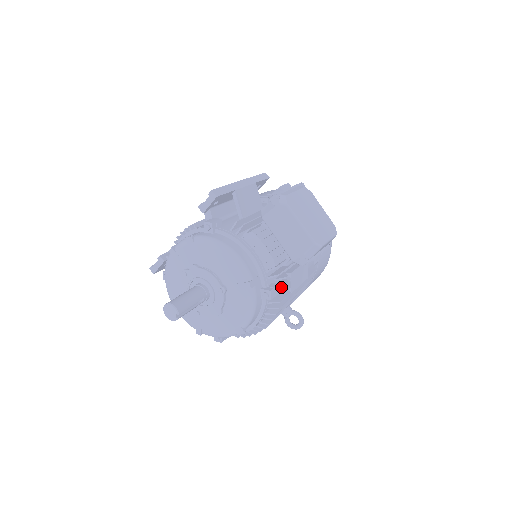
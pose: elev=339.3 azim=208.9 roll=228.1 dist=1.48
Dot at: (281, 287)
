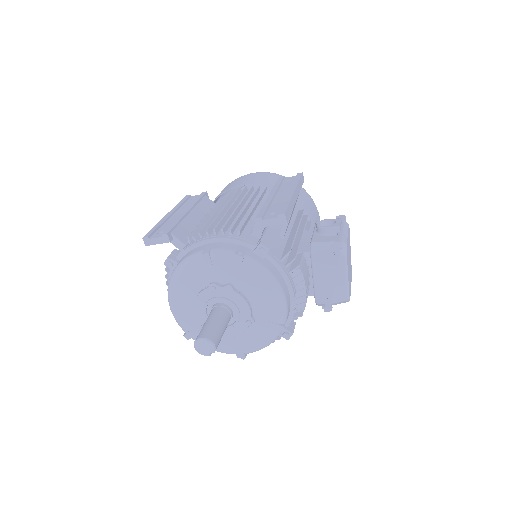
Dot at: occluded
